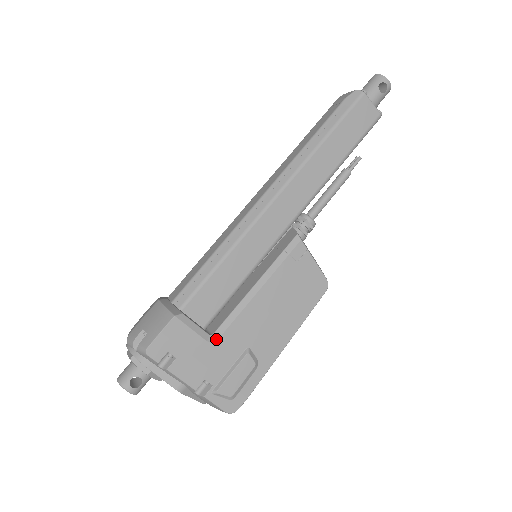
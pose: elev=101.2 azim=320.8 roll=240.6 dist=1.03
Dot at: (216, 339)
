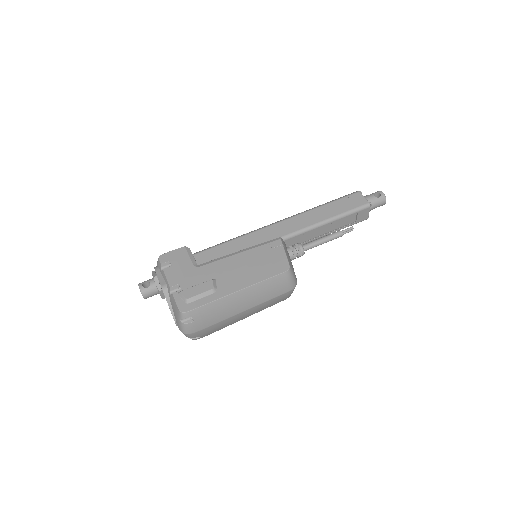
Dot at: (199, 266)
